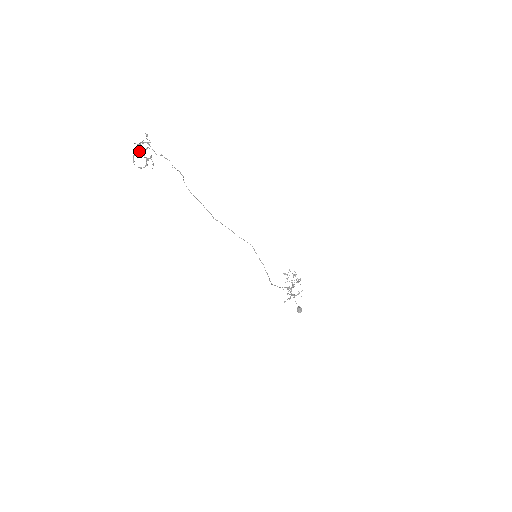
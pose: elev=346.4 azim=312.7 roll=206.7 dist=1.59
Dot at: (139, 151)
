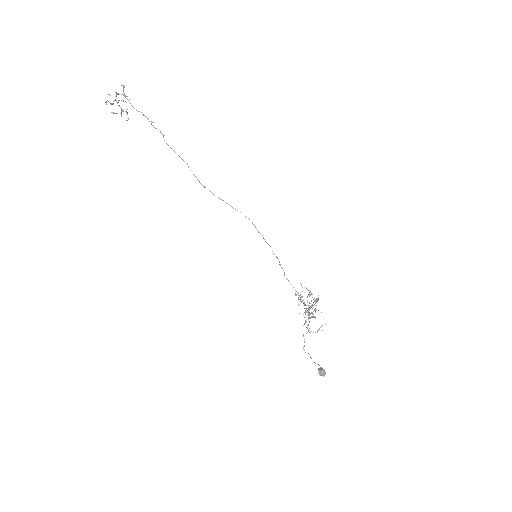
Dot at: (113, 103)
